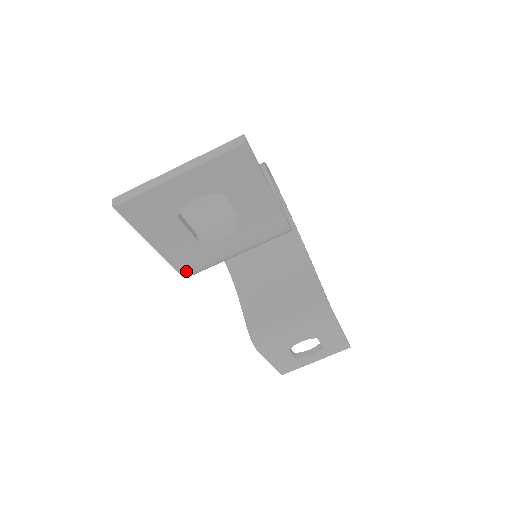
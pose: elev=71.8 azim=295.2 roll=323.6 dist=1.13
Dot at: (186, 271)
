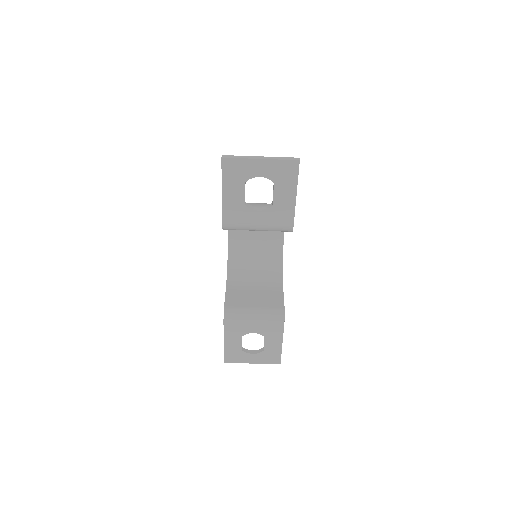
Dot at: (226, 222)
